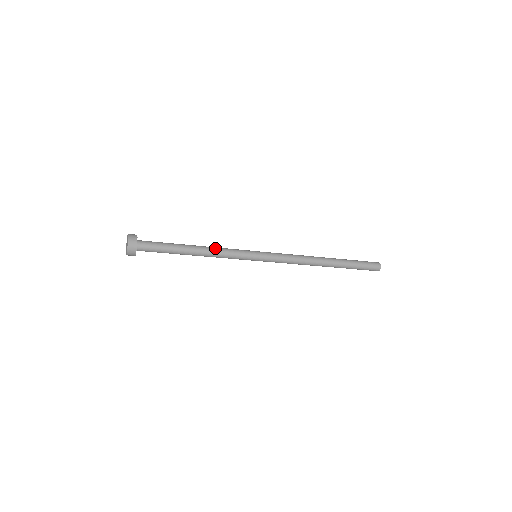
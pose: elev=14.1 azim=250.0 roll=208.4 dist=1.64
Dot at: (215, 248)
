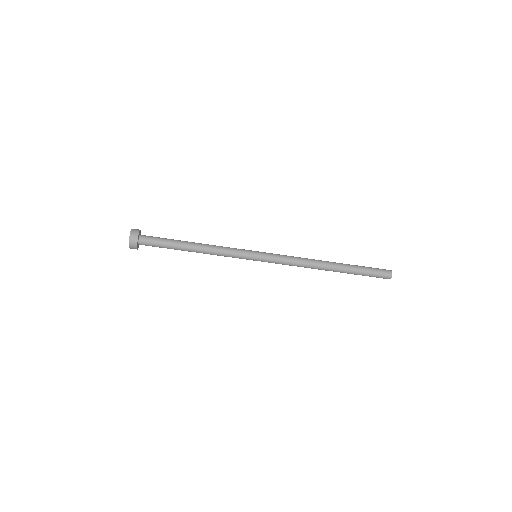
Dot at: (214, 245)
